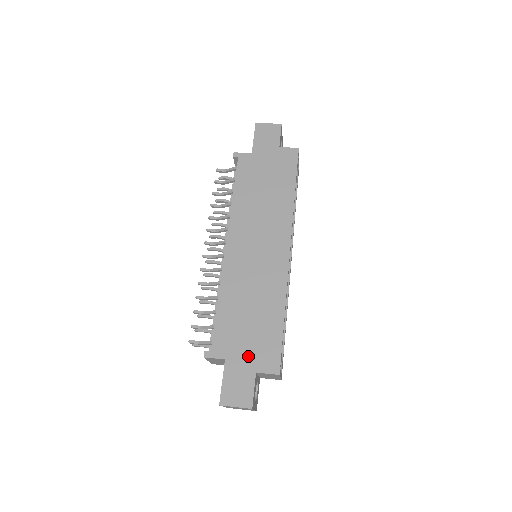
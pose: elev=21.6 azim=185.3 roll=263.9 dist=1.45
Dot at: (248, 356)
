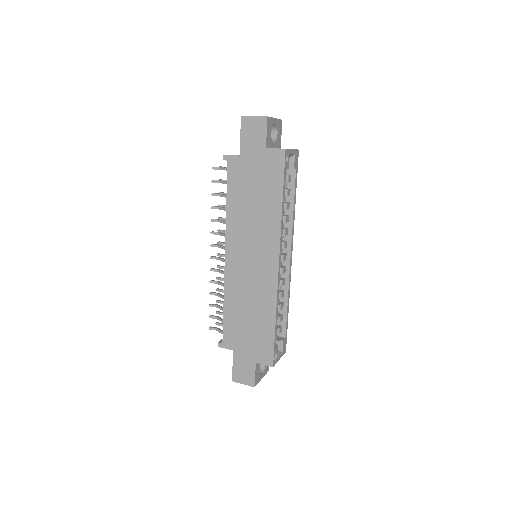
Dot at: (249, 350)
